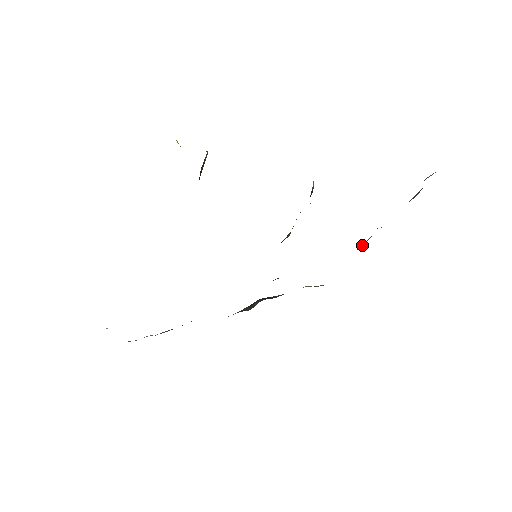
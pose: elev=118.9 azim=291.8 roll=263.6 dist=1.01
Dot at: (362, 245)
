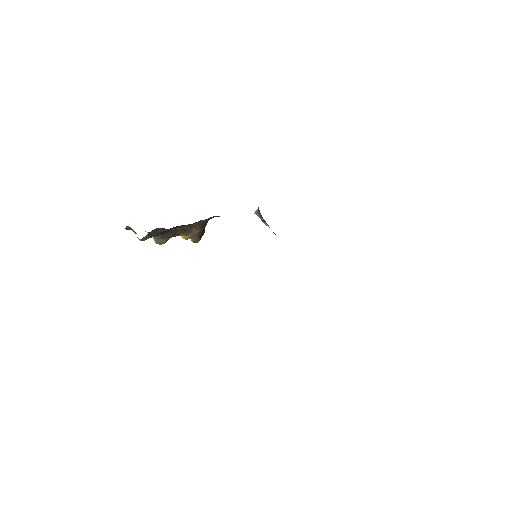
Dot at: occluded
